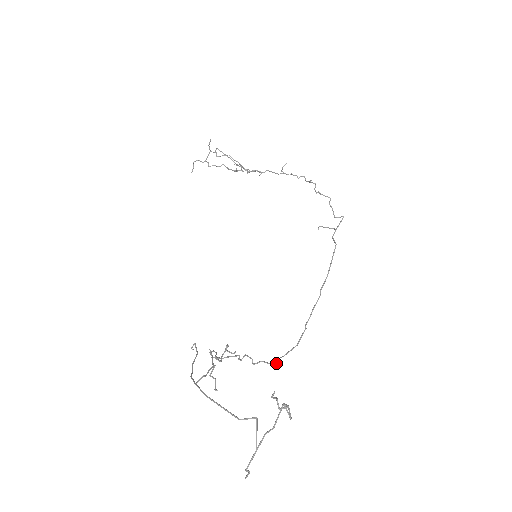
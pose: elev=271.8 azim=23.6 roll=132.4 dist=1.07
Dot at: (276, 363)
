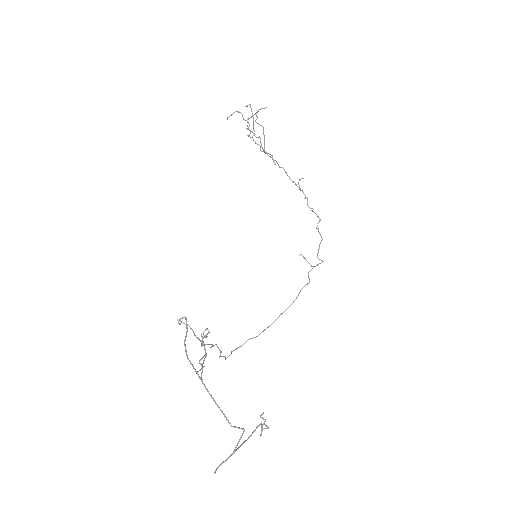
Dot at: occluded
